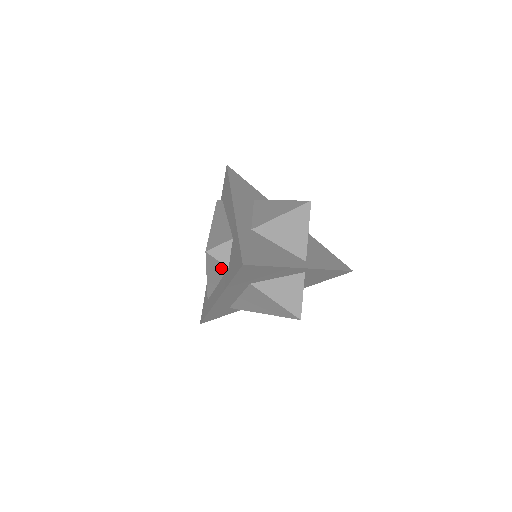
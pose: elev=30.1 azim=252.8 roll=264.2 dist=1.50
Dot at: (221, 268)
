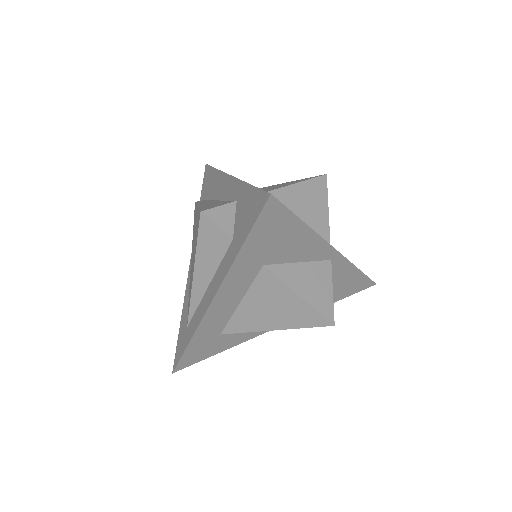
Dot at: (220, 243)
